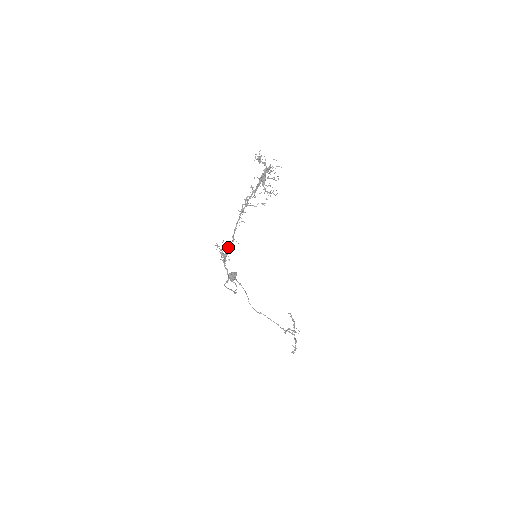
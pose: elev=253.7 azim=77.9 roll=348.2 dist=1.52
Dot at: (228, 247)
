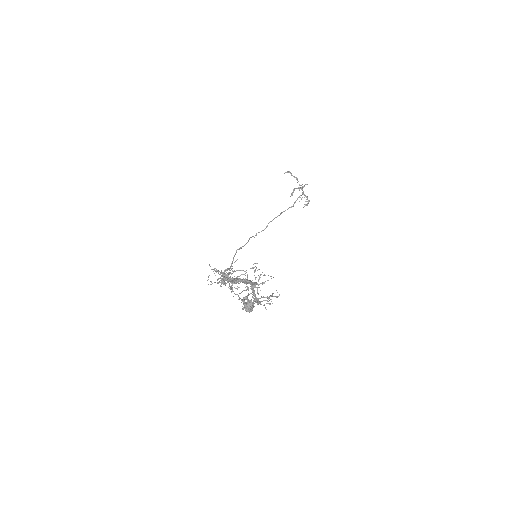
Dot at: (224, 280)
